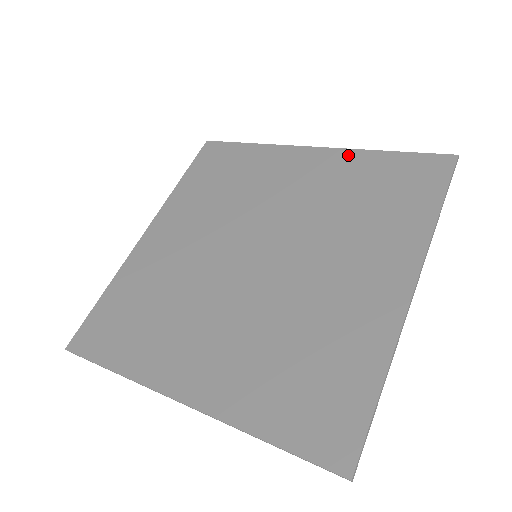
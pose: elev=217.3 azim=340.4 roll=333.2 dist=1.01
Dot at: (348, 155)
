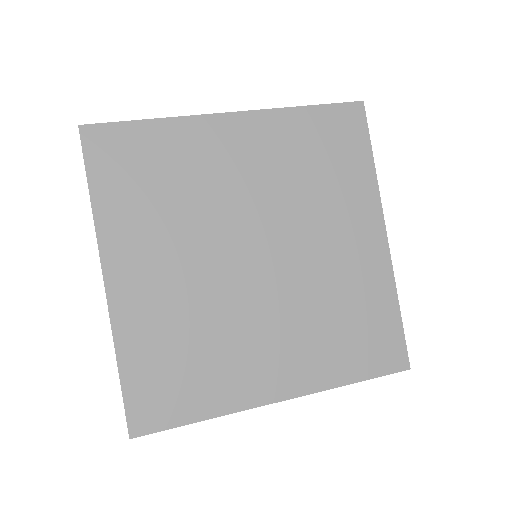
Dot at: (275, 117)
